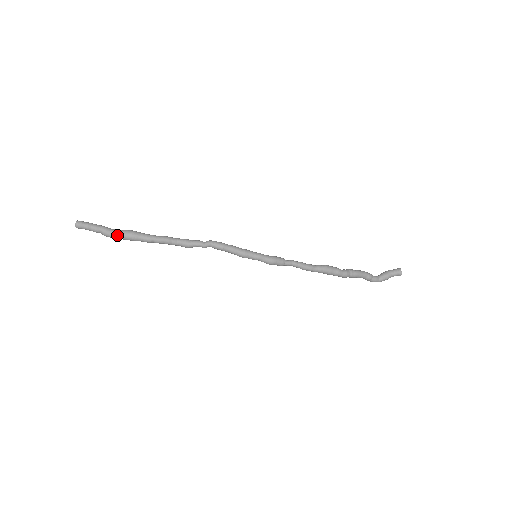
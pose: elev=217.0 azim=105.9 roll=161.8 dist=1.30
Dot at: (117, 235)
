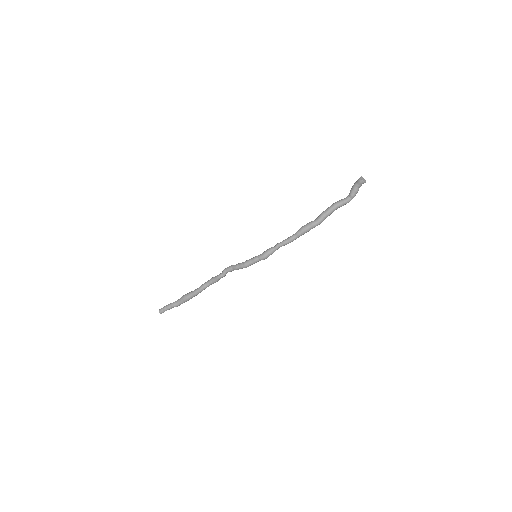
Dot at: (181, 303)
